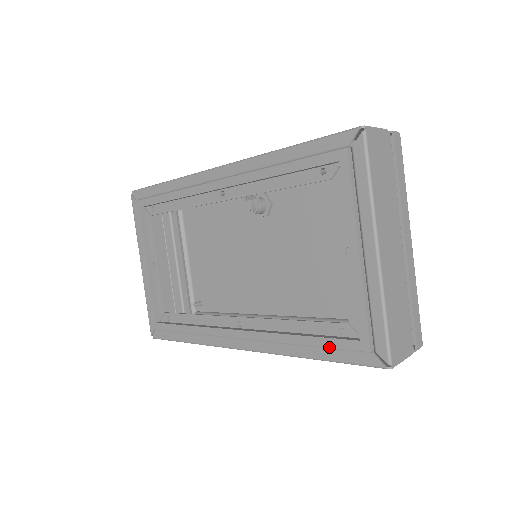
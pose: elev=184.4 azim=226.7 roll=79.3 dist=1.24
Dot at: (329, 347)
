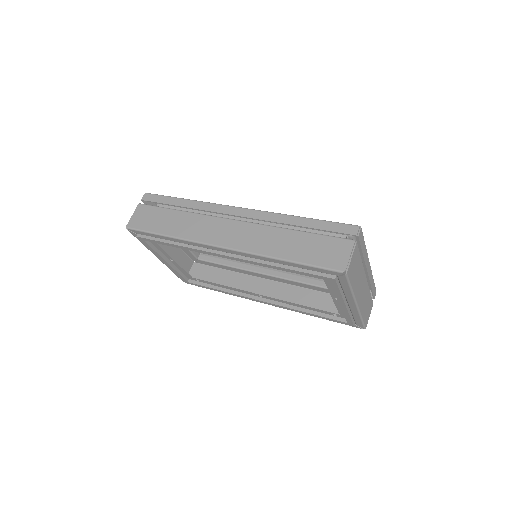
Dot at: occluded
